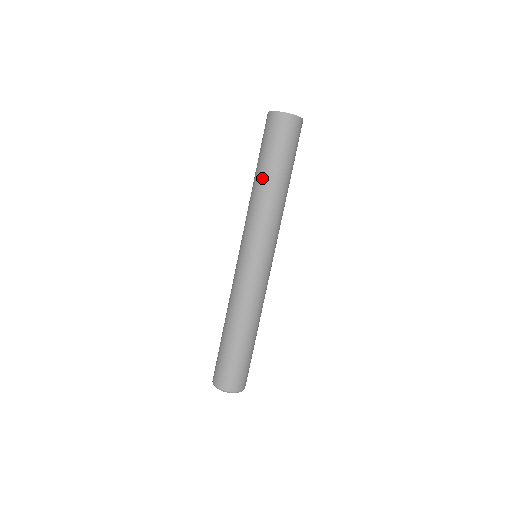
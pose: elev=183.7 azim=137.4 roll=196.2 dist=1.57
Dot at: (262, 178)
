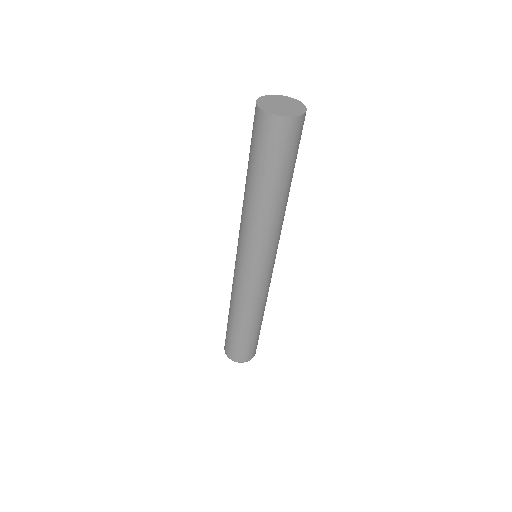
Dot at: (246, 184)
